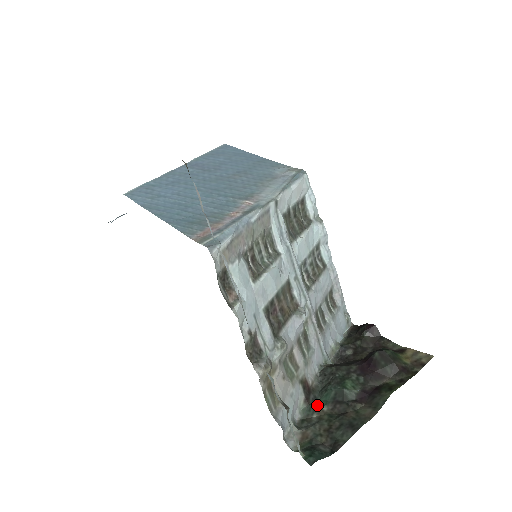
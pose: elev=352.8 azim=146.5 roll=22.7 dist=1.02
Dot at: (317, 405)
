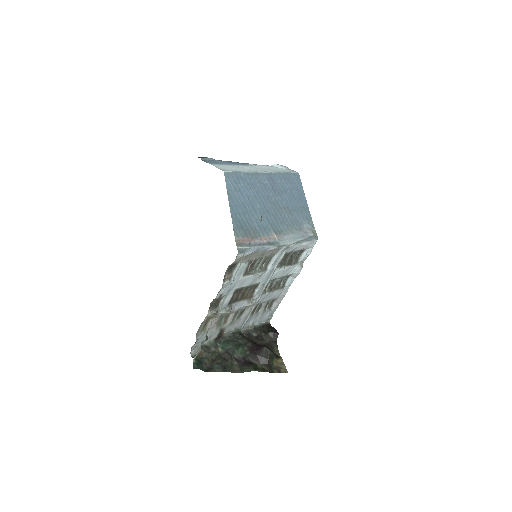
Dot at: (218, 345)
